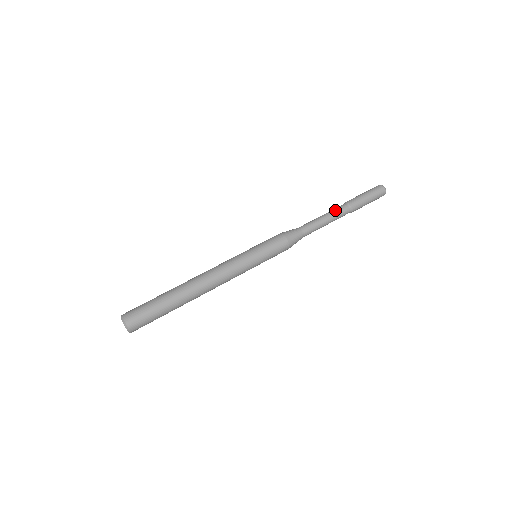
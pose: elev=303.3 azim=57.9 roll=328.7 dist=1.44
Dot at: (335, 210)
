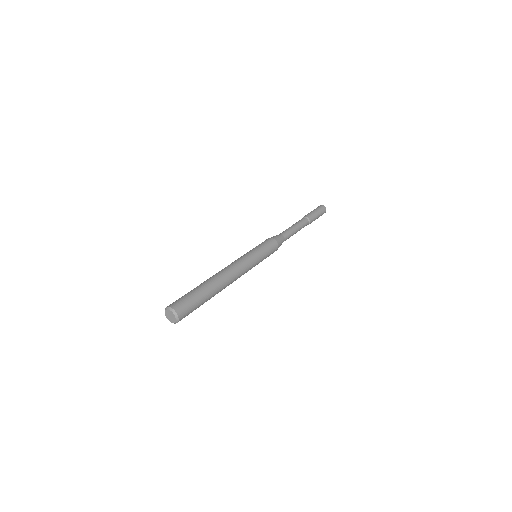
Dot at: (297, 222)
